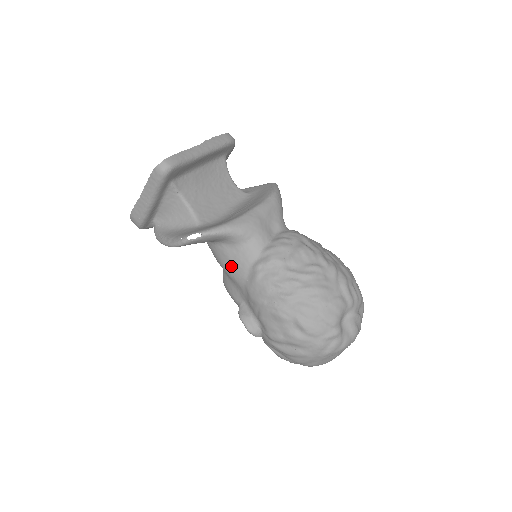
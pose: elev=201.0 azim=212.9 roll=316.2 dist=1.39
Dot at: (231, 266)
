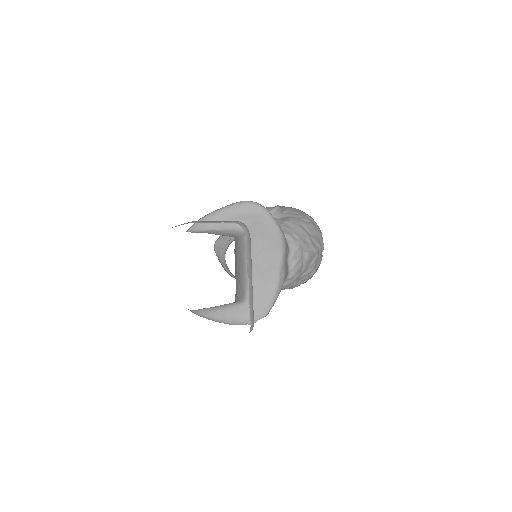
Dot at: occluded
